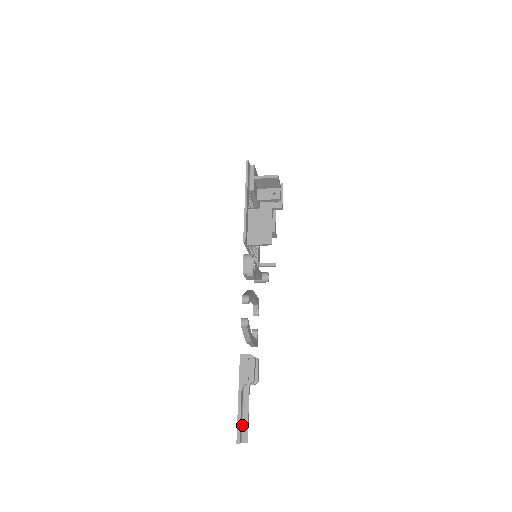
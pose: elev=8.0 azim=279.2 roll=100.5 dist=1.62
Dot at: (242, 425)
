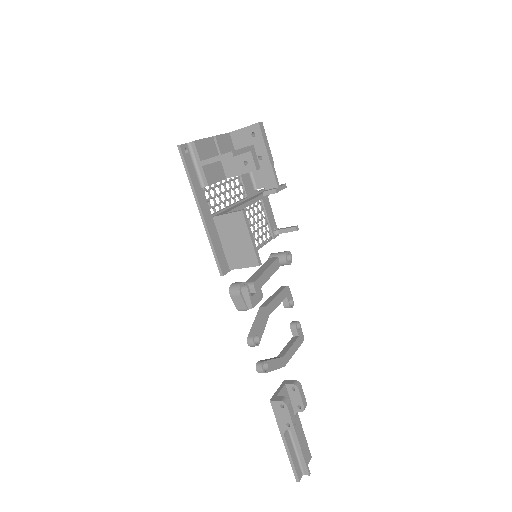
Dot at: (298, 460)
